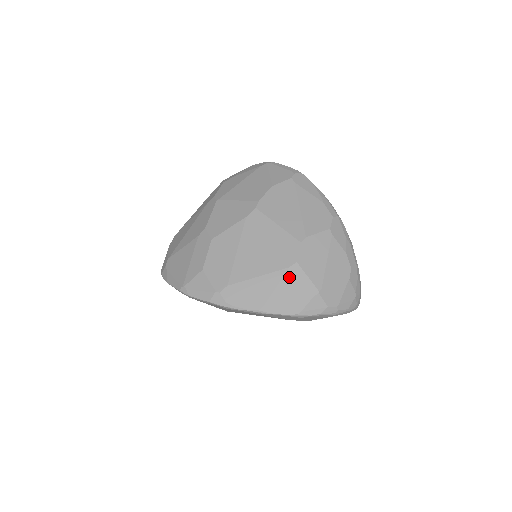
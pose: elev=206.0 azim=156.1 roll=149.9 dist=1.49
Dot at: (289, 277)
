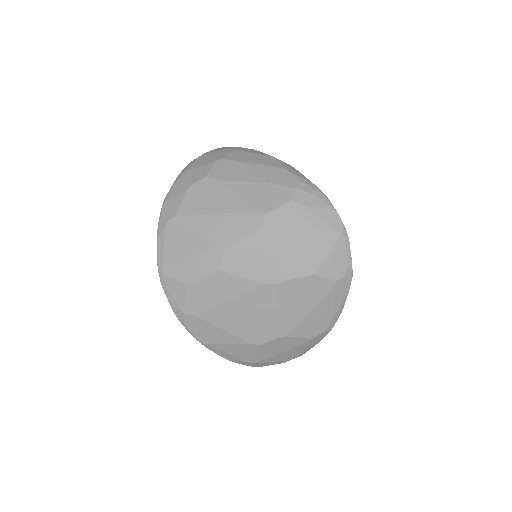
Dot at: (244, 347)
